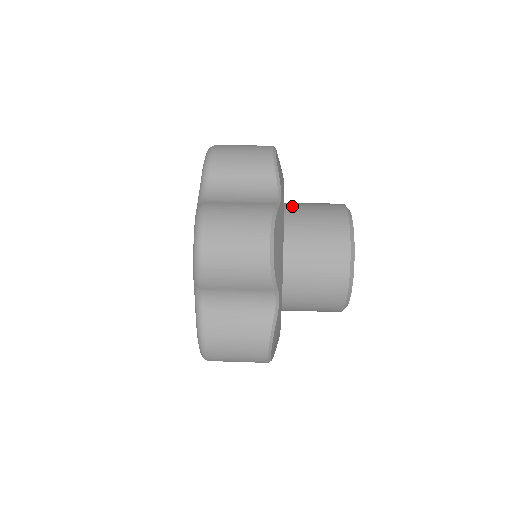
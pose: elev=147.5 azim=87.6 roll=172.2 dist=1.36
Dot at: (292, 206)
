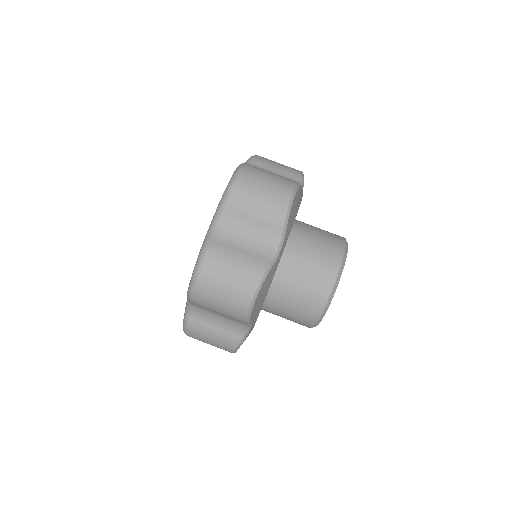
Dot at: (278, 288)
